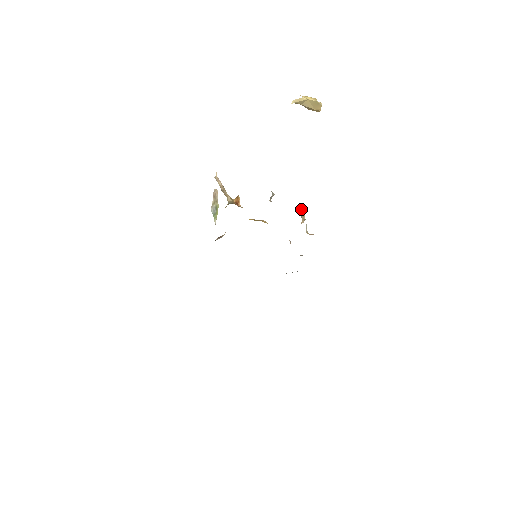
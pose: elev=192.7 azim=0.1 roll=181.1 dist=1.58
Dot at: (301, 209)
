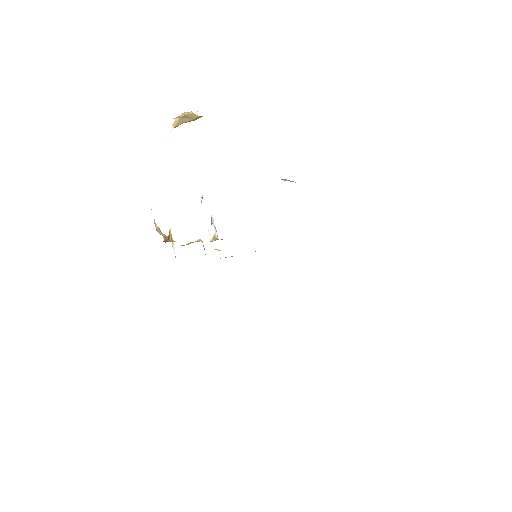
Dot at: (211, 218)
